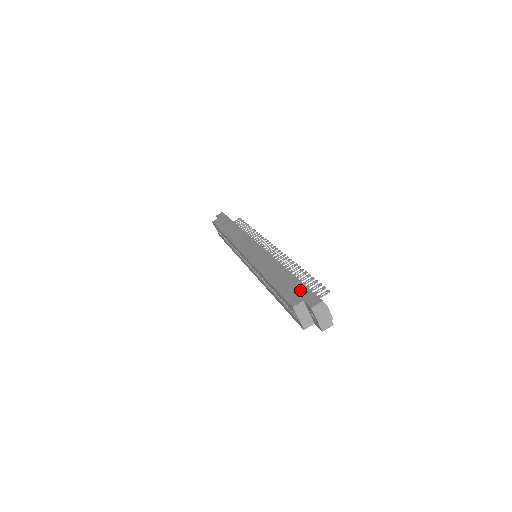
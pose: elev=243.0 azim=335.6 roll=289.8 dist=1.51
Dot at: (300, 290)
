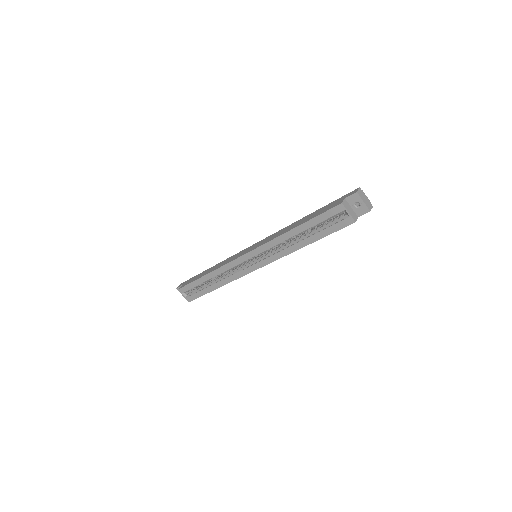
Dot at: (334, 202)
